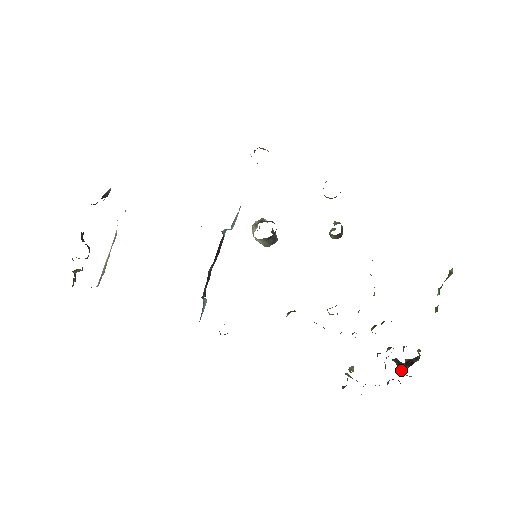
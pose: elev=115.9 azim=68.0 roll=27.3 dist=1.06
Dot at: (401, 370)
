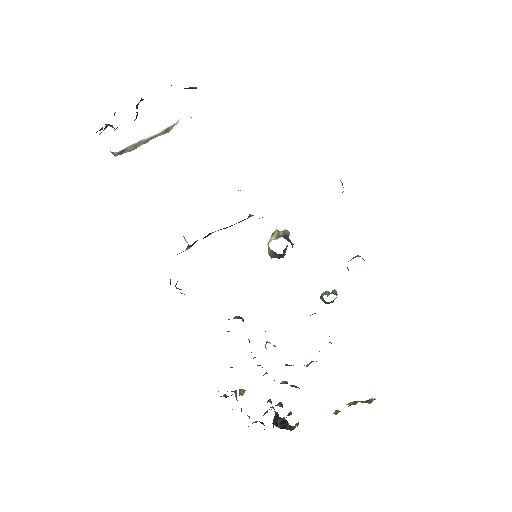
Dot at: occluded
